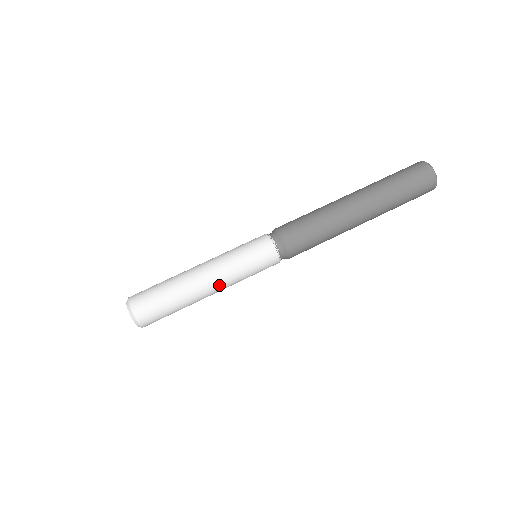
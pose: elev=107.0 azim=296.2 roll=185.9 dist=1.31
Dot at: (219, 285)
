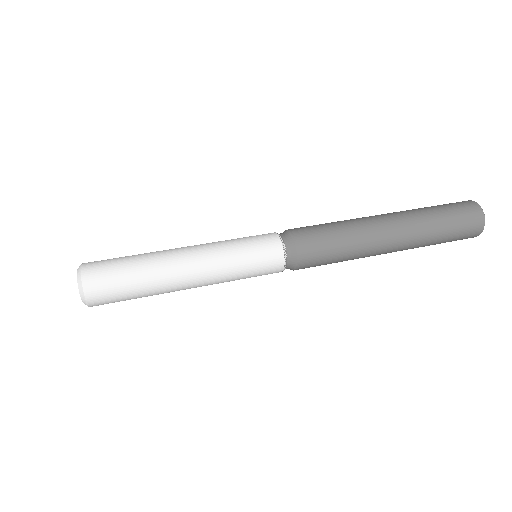
Dot at: (203, 280)
